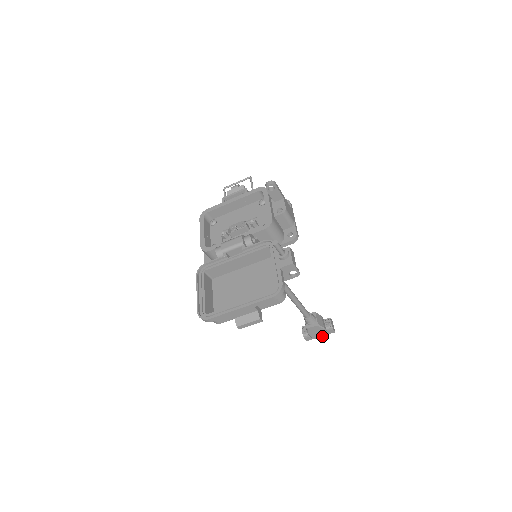
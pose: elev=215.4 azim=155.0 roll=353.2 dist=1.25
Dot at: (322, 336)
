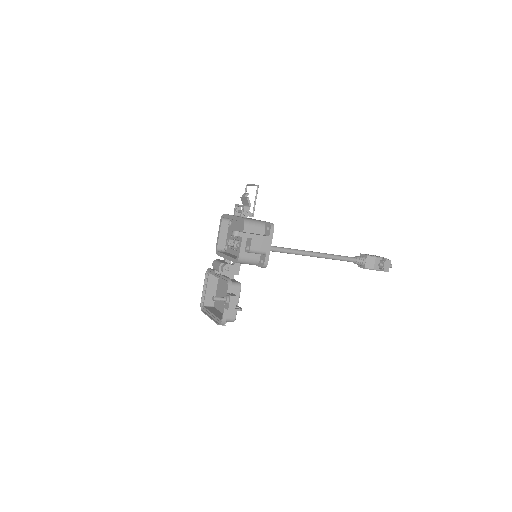
Dot at: occluded
